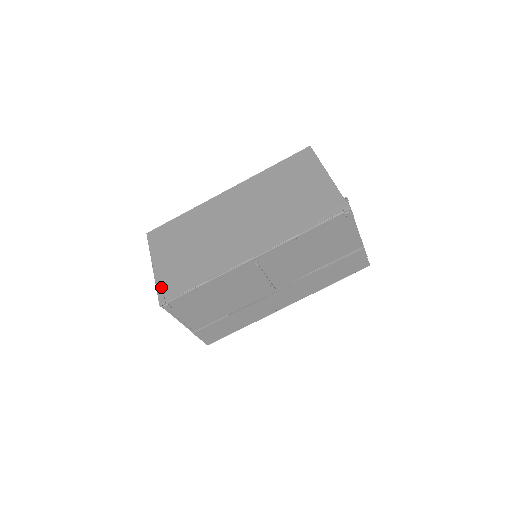
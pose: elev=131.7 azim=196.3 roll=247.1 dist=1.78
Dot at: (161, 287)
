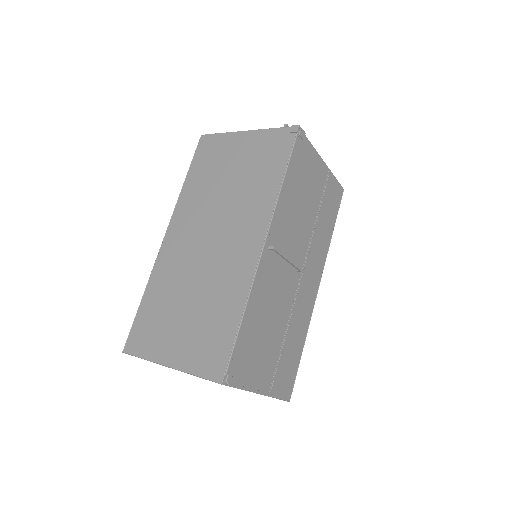
Dot at: (201, 369)
